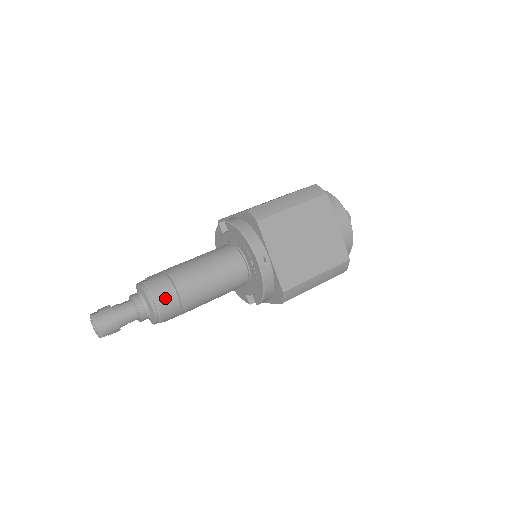
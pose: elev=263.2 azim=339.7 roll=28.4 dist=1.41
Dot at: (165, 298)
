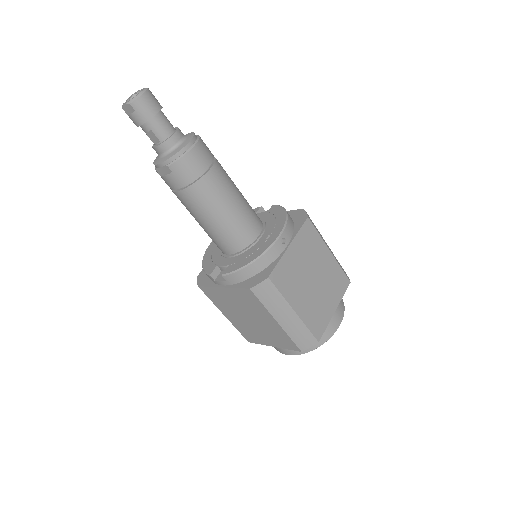
Dot at: (201, 156)
